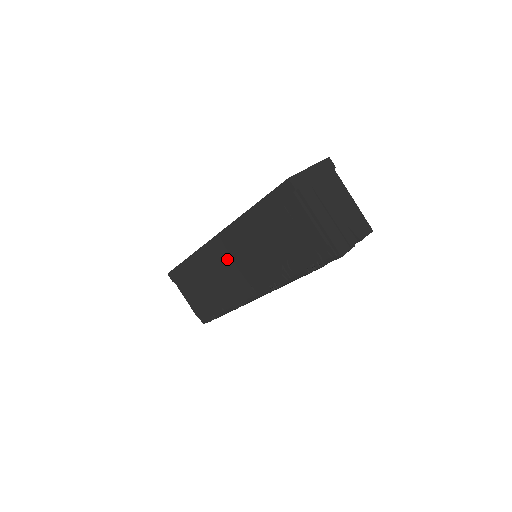
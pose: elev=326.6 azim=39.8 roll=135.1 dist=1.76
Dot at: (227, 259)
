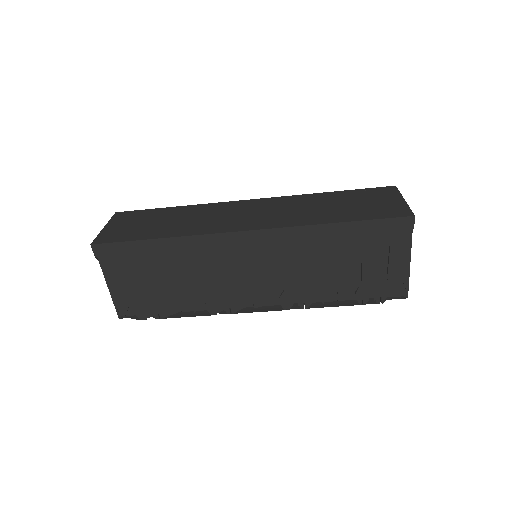
Dot at: (246, 261)
